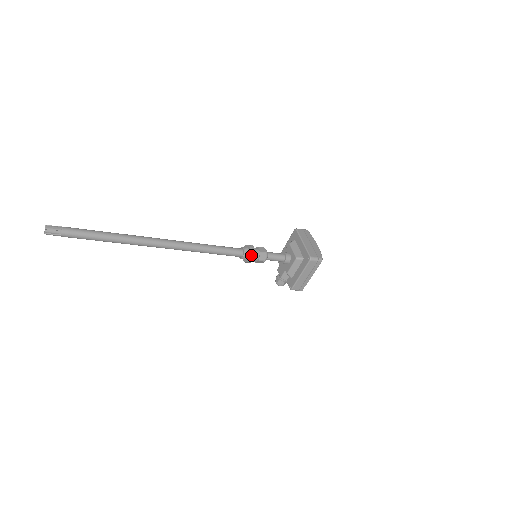
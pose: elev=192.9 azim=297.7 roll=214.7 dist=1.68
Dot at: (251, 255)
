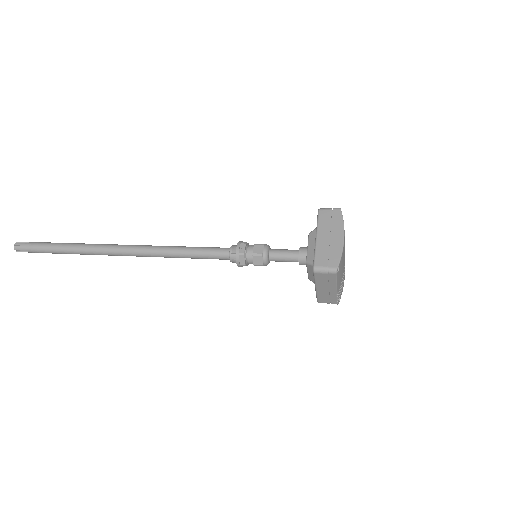
Dot at: (238, 259)
